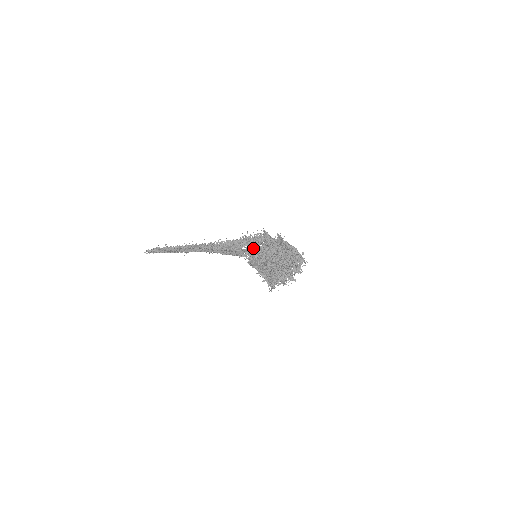
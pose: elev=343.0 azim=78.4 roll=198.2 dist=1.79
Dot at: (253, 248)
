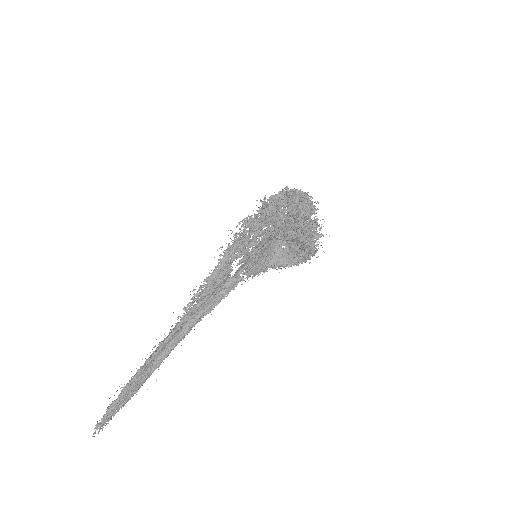
Dot at: (247, 243)
